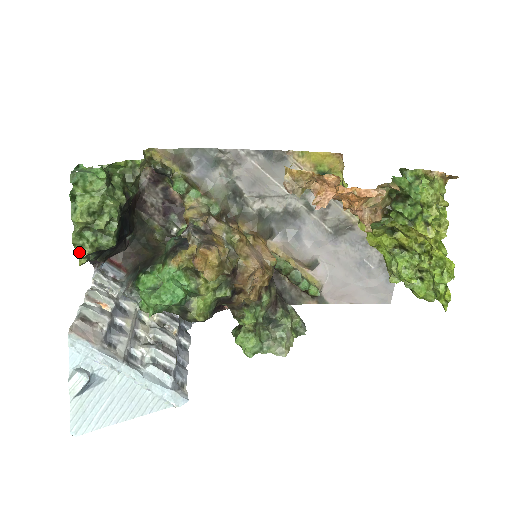
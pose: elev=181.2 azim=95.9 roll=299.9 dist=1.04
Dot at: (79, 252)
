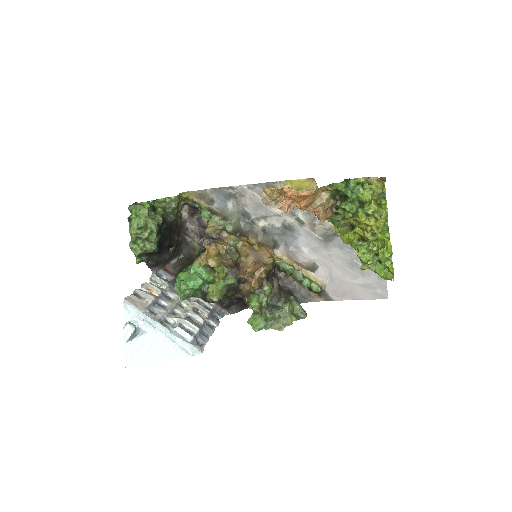
Dot at: (134, 253)
